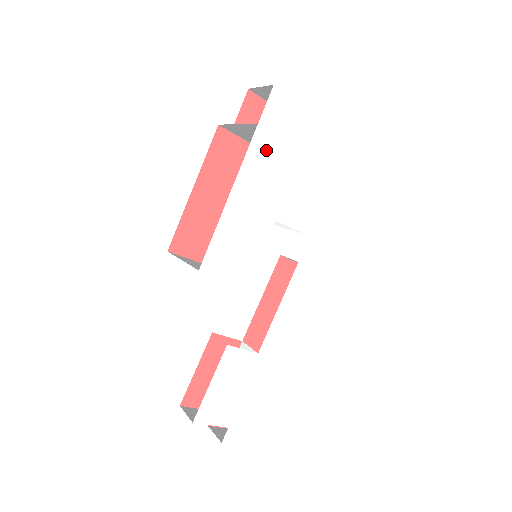
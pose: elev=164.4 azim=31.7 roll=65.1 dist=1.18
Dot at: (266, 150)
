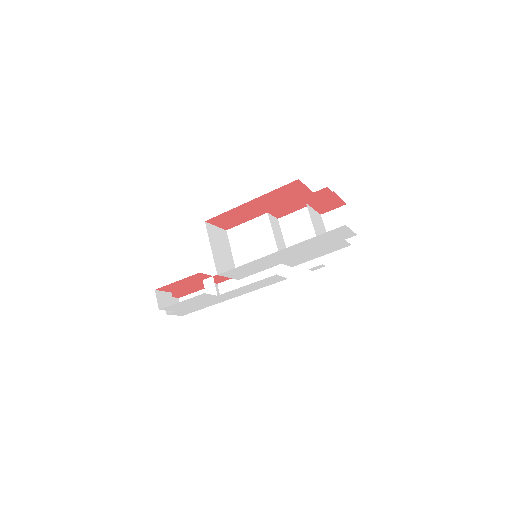
Dot at: (308, 244)
